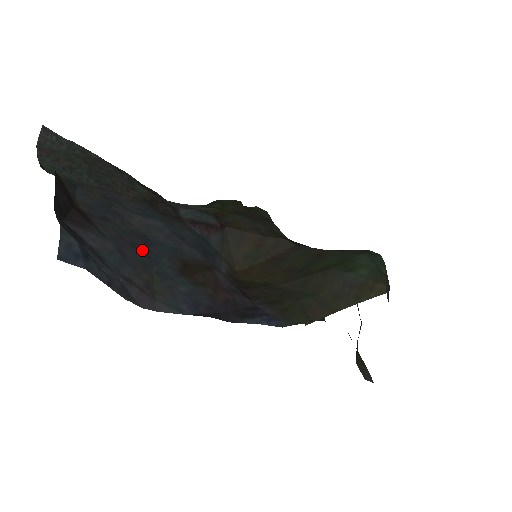
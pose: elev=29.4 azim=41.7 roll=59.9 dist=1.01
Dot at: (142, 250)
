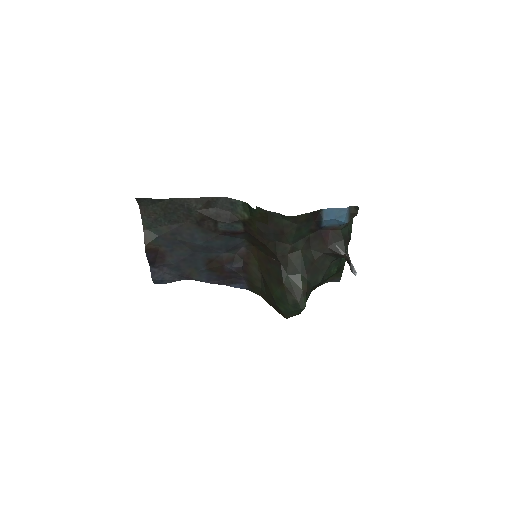
Dot at: (189, 260)
